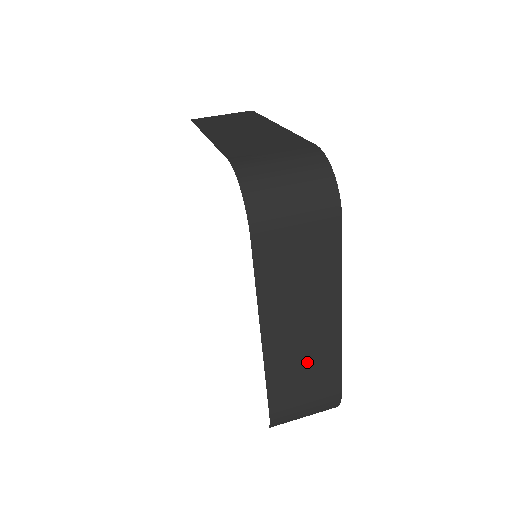
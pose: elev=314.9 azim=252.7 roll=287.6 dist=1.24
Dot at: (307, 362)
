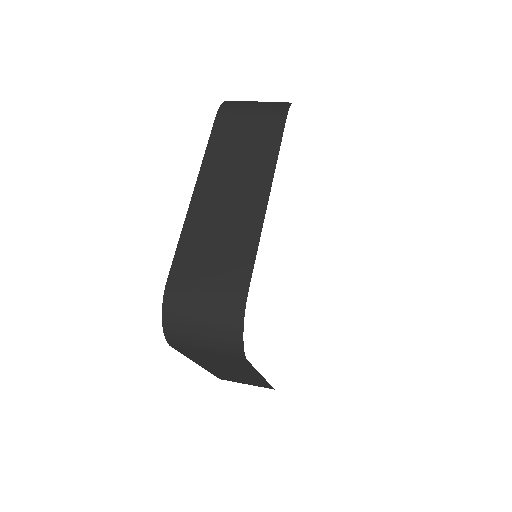
Dot at: (241, 378)
